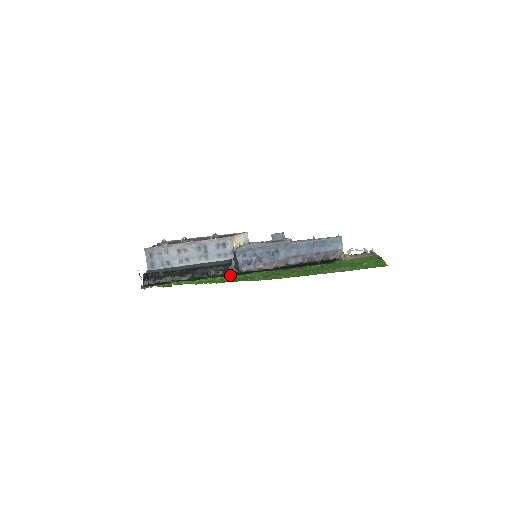
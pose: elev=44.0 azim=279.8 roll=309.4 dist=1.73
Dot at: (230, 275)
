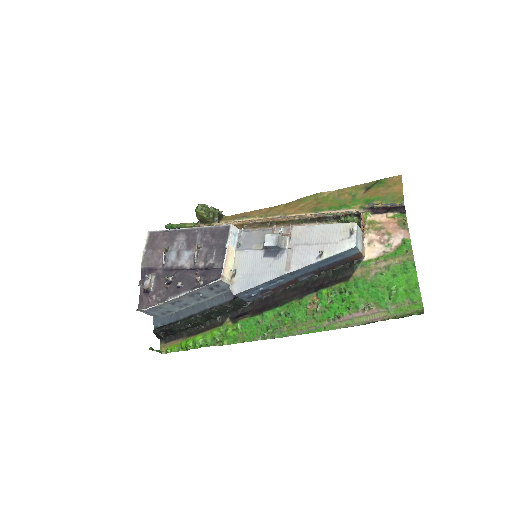
Dot at: (240, 313)
